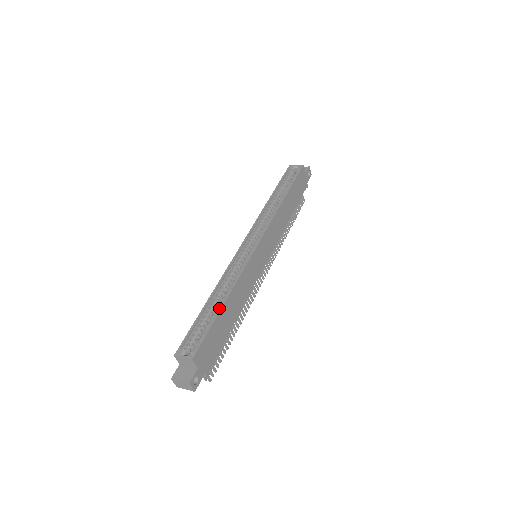
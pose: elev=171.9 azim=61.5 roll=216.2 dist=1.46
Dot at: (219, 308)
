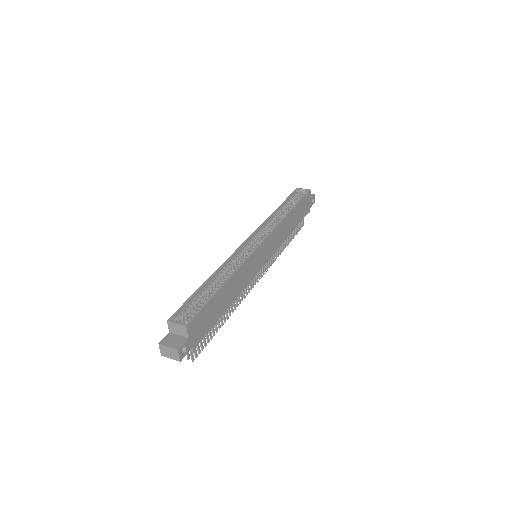
Dot at: (218, 288)
